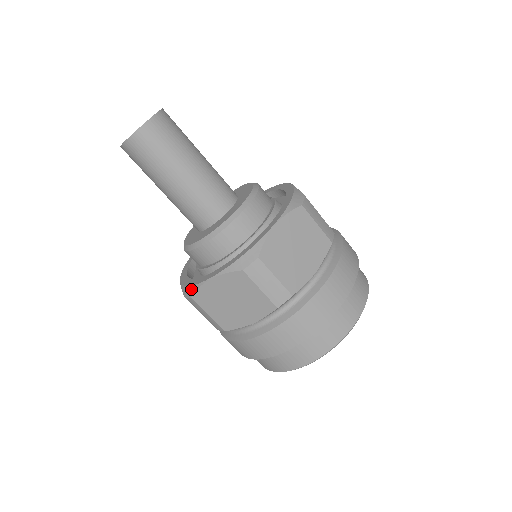
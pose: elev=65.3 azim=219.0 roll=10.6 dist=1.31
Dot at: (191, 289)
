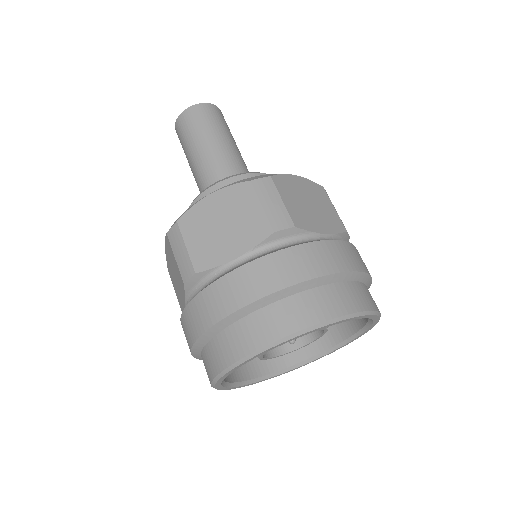
Dot at: (181, 215)
